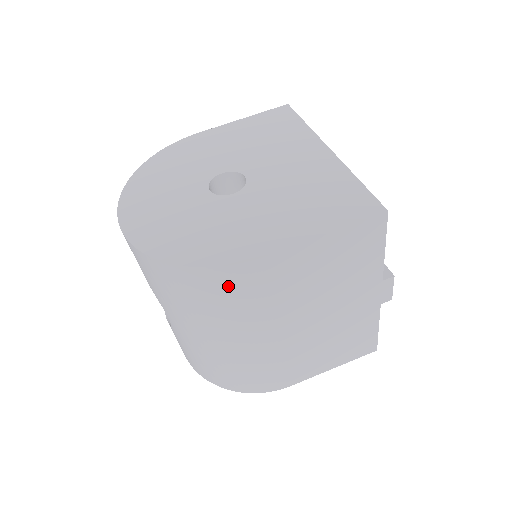
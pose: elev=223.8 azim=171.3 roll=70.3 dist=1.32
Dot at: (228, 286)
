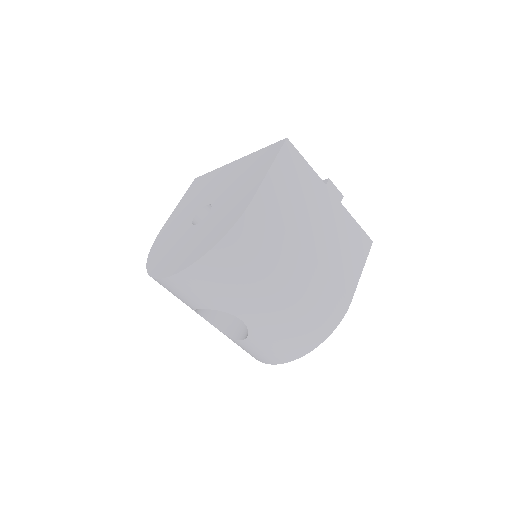
Dot at: (251, 235)
